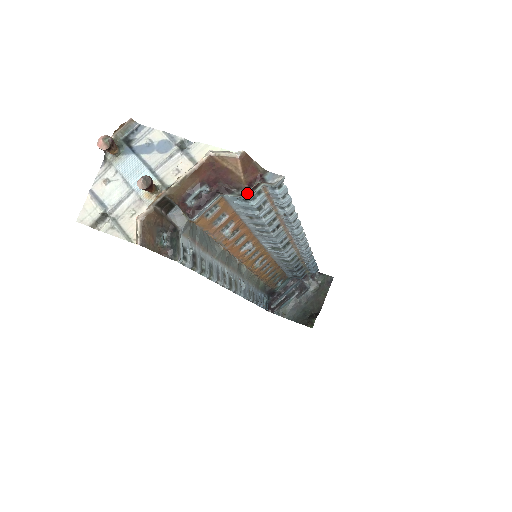
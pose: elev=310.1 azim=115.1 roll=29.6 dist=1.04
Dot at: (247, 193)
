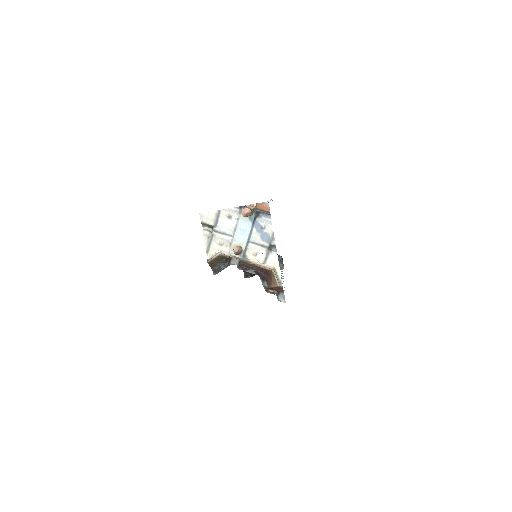
Dot at: occluded
